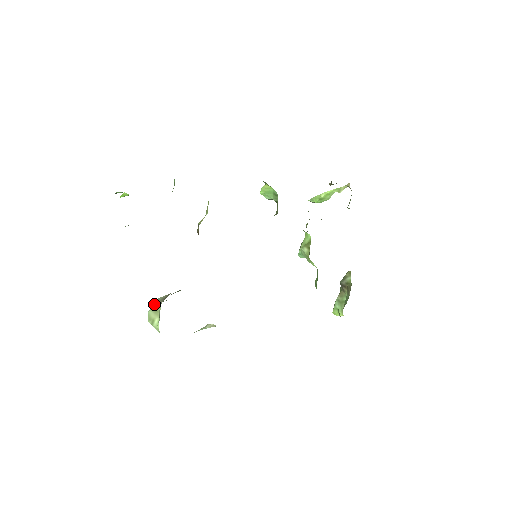
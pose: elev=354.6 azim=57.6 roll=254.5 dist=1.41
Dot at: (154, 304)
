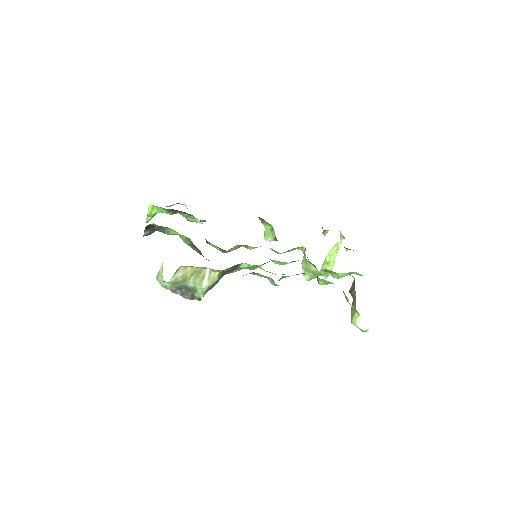
Dot at: occluded
